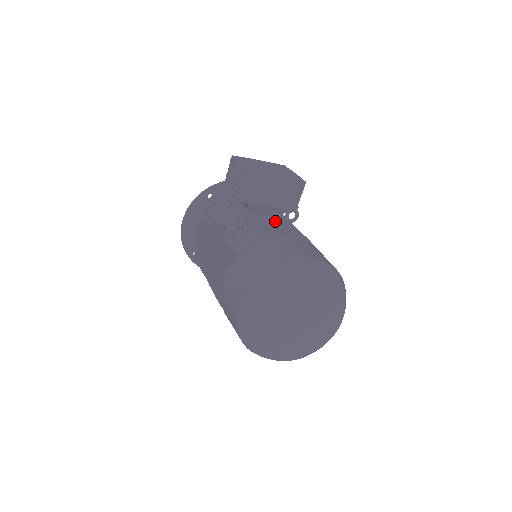
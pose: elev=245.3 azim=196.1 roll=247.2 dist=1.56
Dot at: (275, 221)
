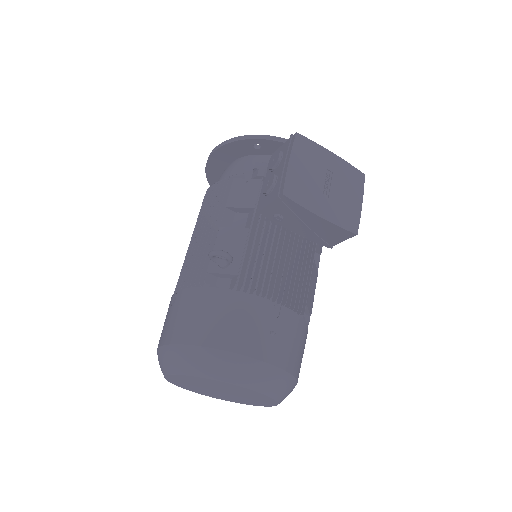
Dot at: (284, 256)
